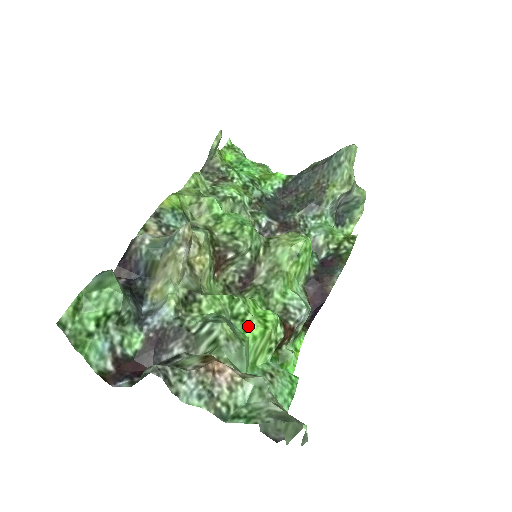
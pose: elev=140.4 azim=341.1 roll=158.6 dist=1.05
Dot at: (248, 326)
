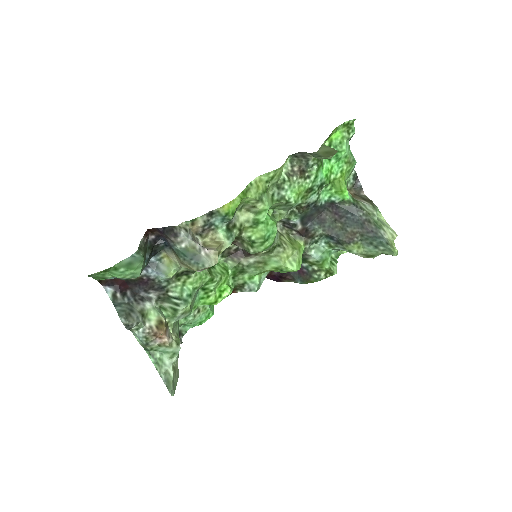
Dot at: (206, 298)
